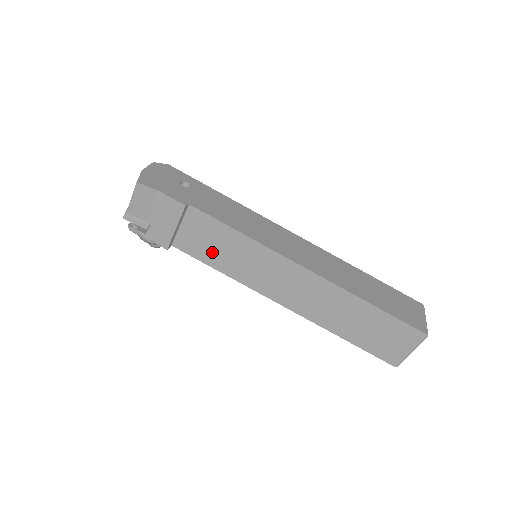
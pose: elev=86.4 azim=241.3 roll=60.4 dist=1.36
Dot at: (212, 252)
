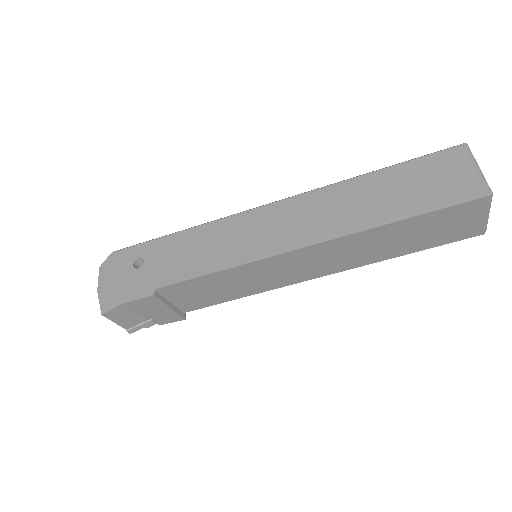
Dot at: (217, 295)
